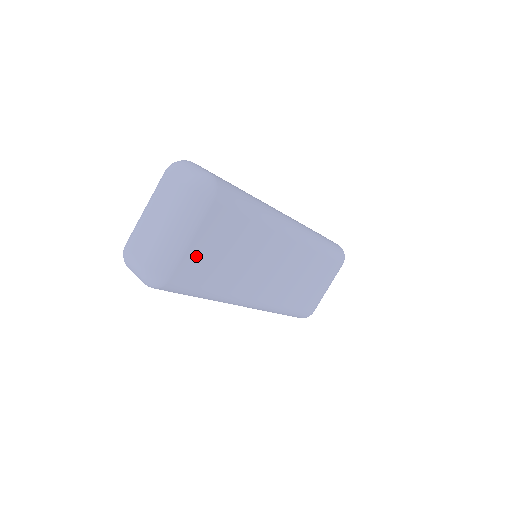
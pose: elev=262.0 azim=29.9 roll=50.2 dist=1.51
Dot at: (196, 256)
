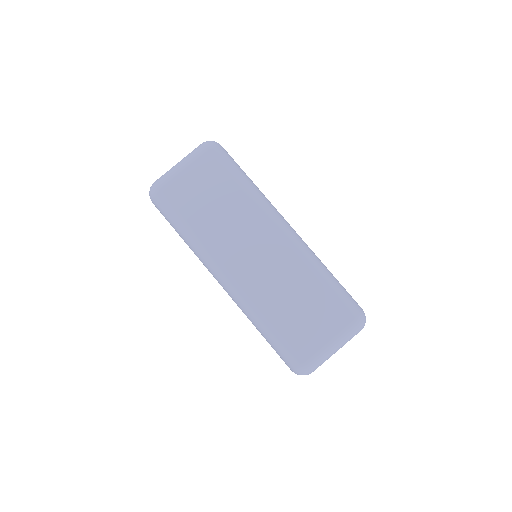
Dot at: (184, 185)
